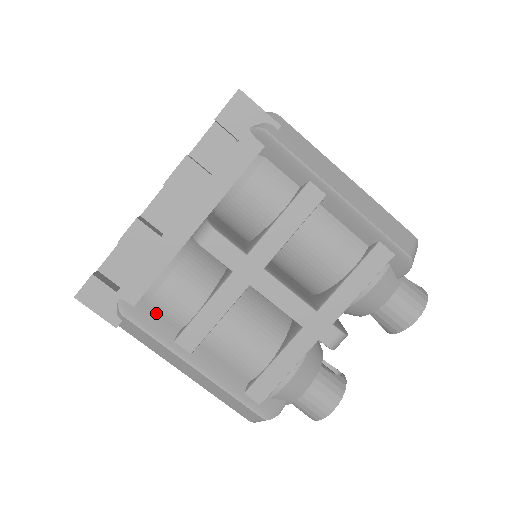
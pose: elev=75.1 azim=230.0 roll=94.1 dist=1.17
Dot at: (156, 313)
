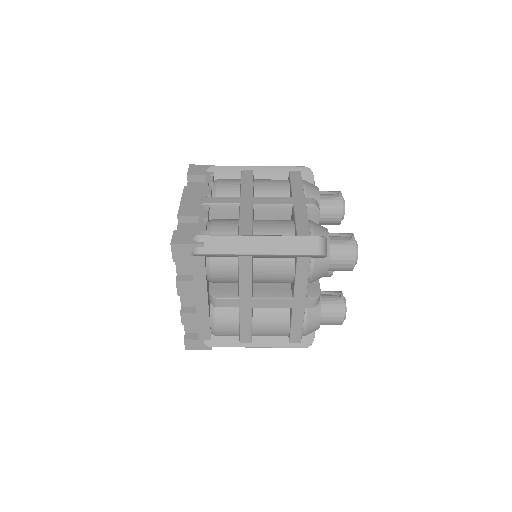
Dot at: (223, 336)
